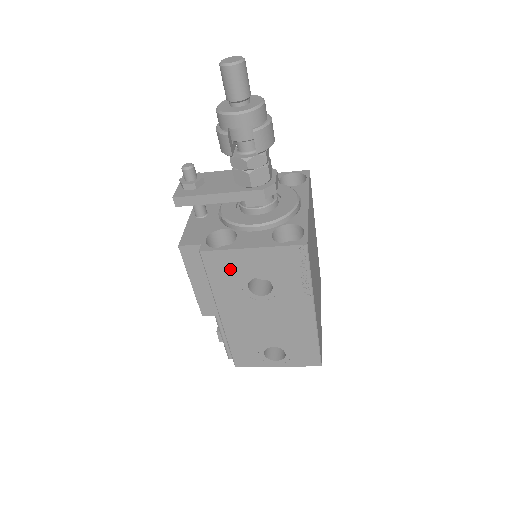
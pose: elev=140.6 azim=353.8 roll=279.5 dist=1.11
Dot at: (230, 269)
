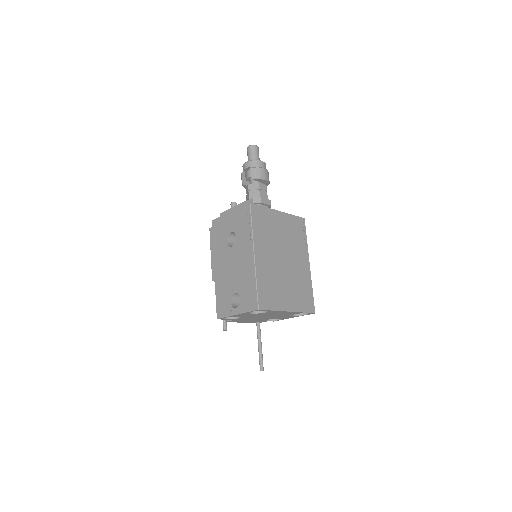
Dot at: (221, 230)
